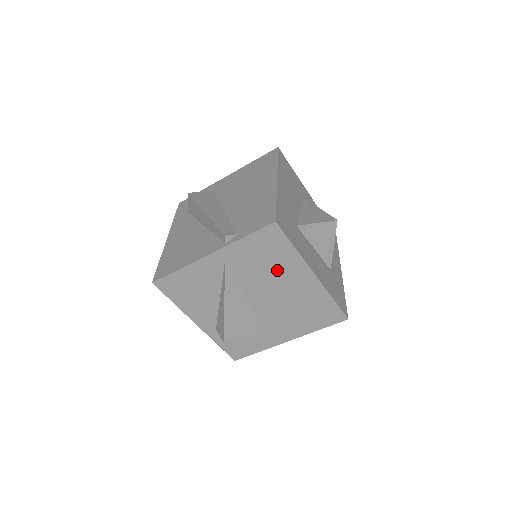
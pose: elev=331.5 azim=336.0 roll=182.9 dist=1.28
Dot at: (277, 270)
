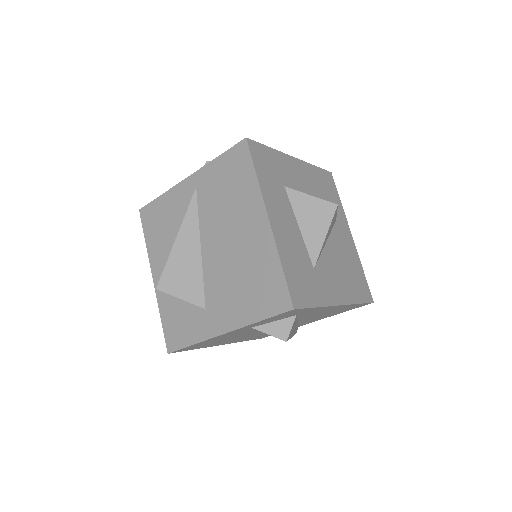
Dot at: (235, 206)
